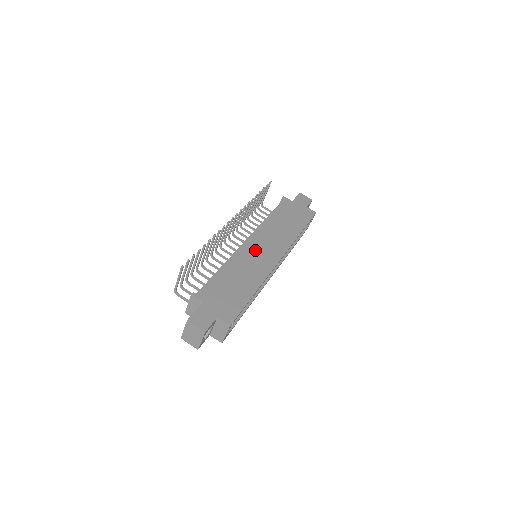
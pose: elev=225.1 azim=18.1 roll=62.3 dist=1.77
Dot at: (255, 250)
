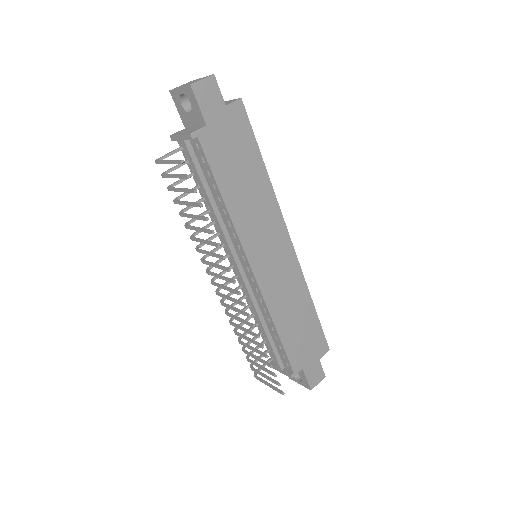
Dot at: (270, 270)
